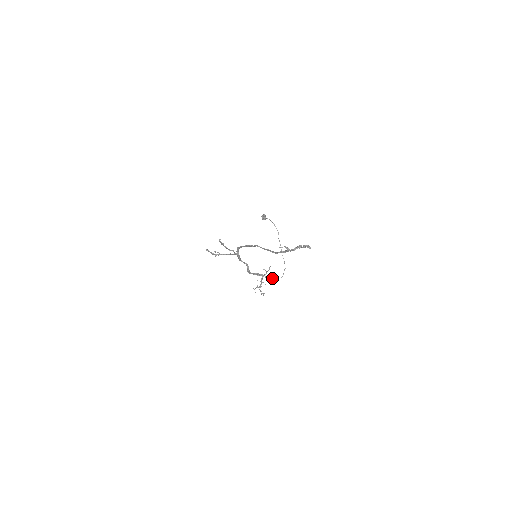
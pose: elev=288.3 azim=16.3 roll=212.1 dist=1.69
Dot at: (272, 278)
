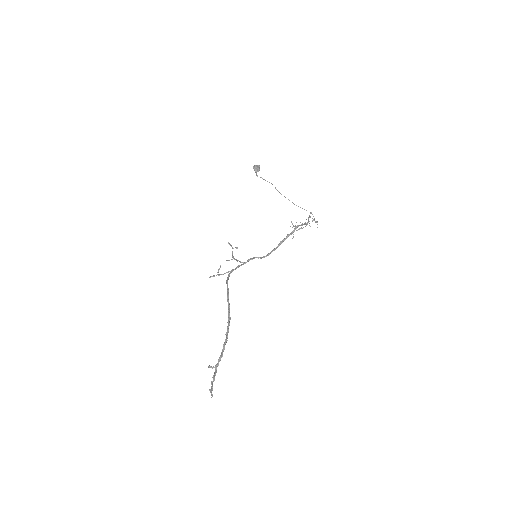
Dot at: occluded
